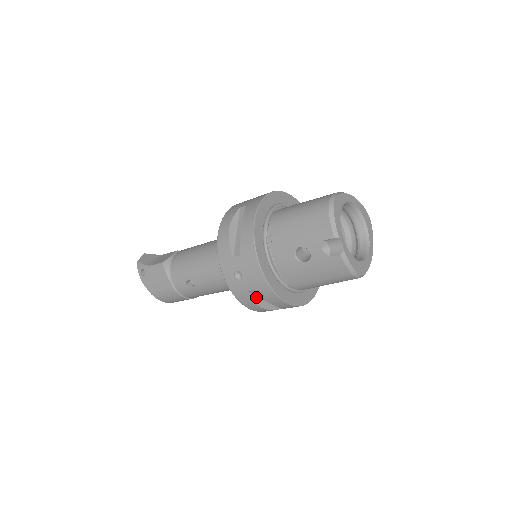
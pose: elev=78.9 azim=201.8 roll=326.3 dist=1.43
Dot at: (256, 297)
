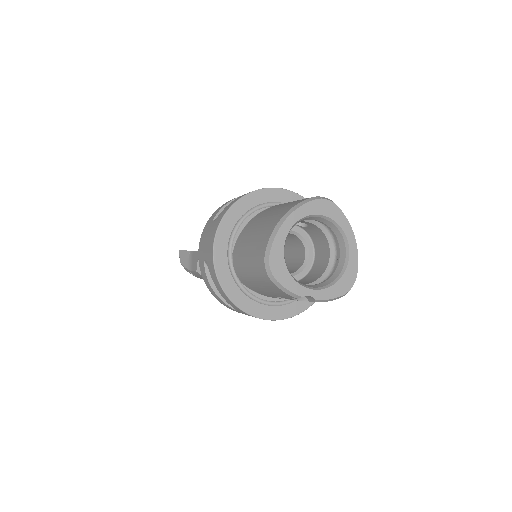
Dot at: occluded
